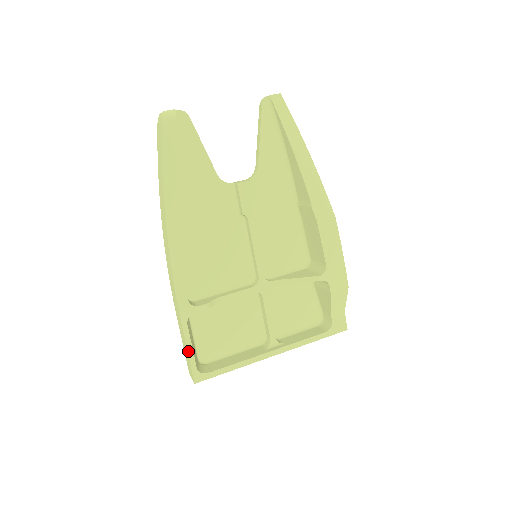
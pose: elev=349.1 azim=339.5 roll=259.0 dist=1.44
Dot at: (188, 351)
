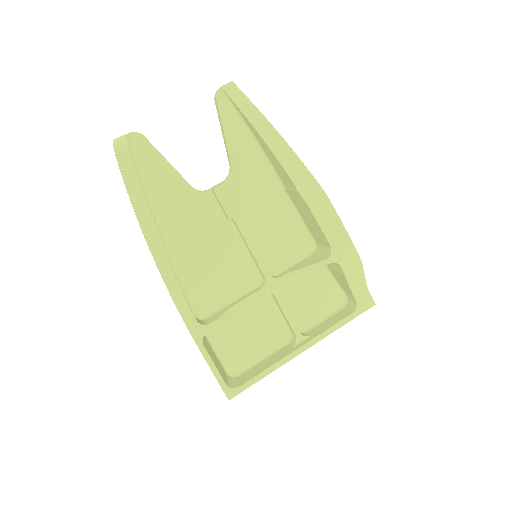
Dot at: (212, 371)
